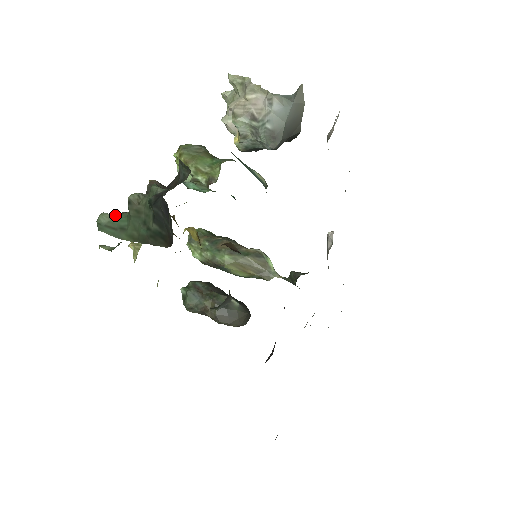
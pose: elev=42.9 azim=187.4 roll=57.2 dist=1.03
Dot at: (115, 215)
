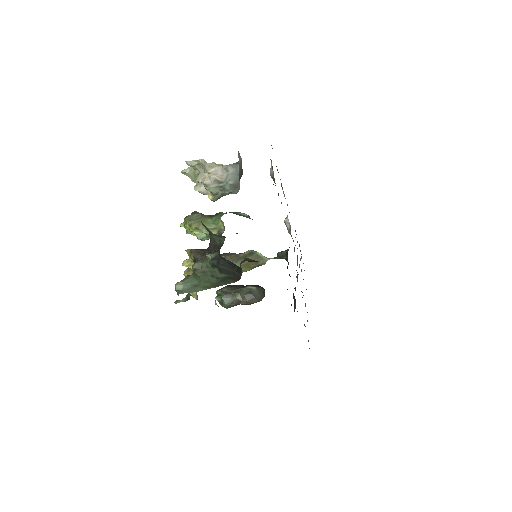
Dot at: (184, 281)
